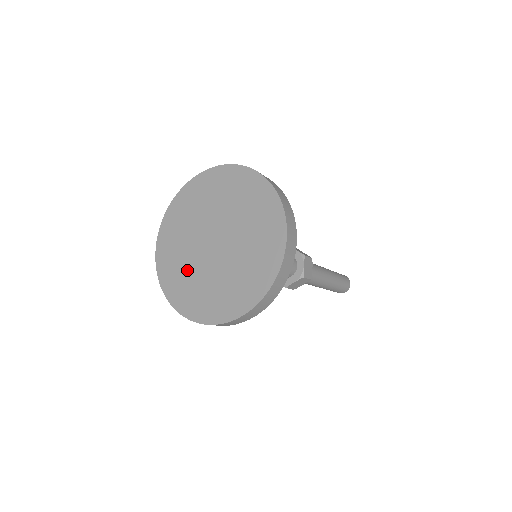
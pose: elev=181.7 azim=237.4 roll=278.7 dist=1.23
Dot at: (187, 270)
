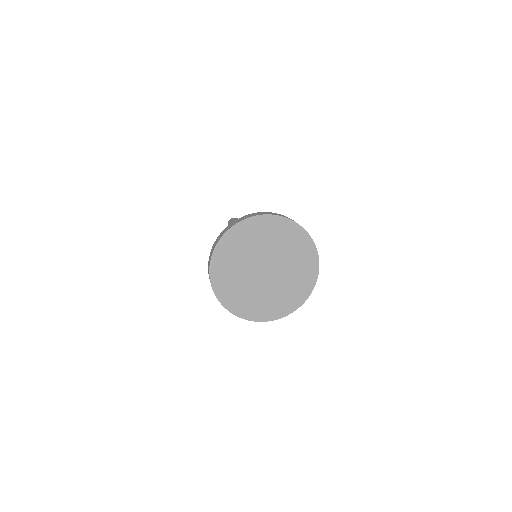
Dot at: (246, 292)
